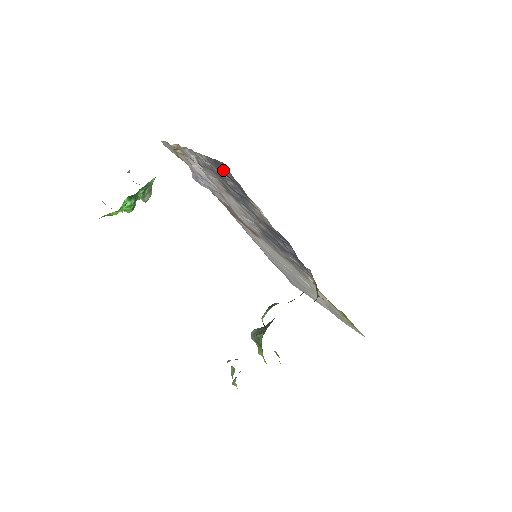
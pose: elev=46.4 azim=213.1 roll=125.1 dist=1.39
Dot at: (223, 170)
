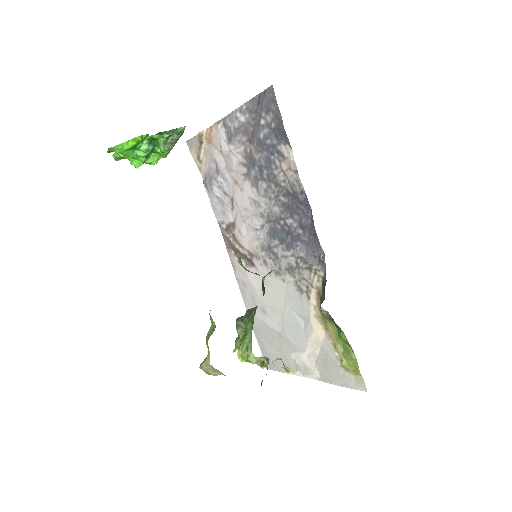
Dot at: (266, 104)
